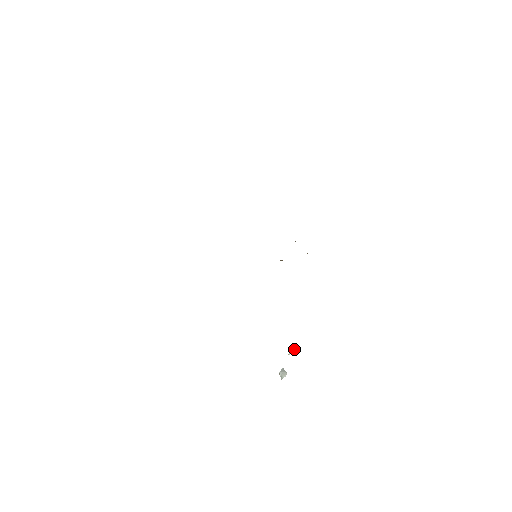
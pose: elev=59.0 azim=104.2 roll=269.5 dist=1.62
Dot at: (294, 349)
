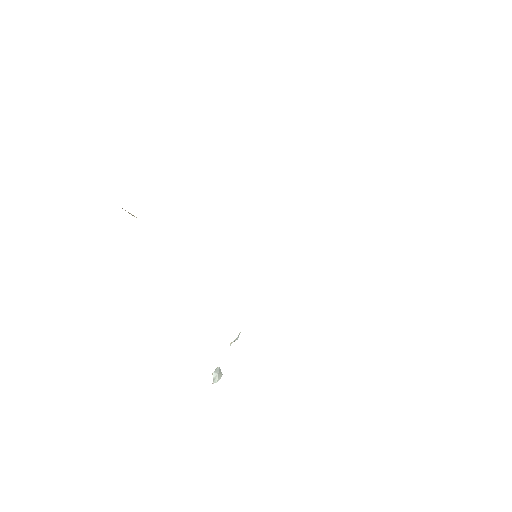
Dot at: (238, 337)
